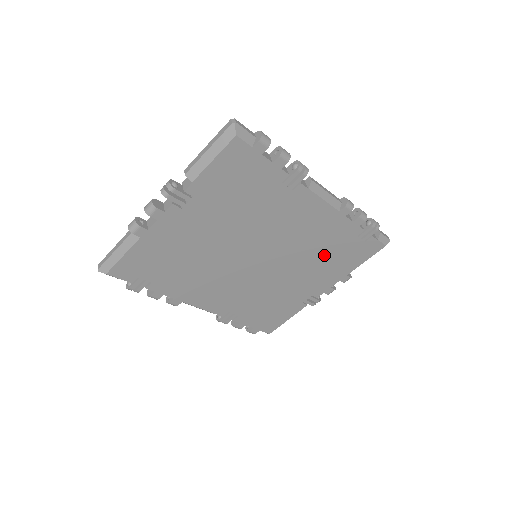
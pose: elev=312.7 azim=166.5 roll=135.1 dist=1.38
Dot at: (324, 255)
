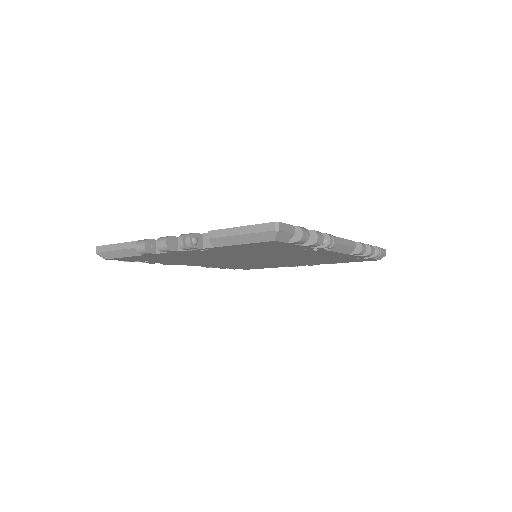
Dot at: (320, 260)
